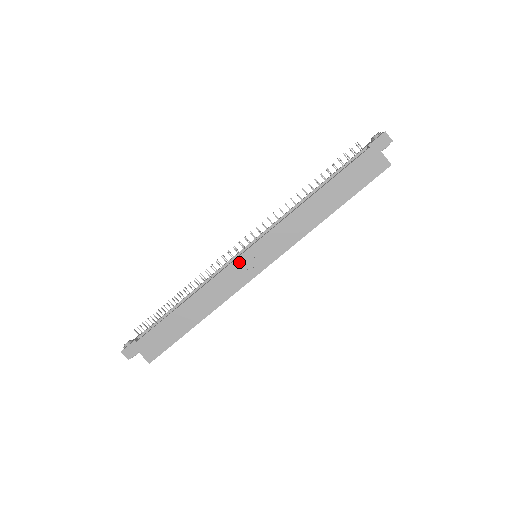
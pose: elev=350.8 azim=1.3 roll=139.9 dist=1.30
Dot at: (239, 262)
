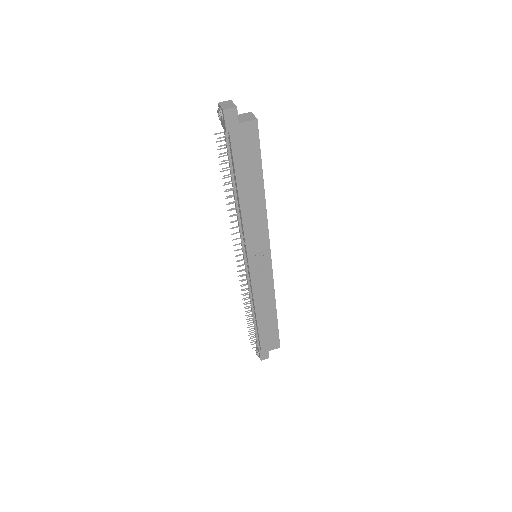
Dot at: (254, 273)
